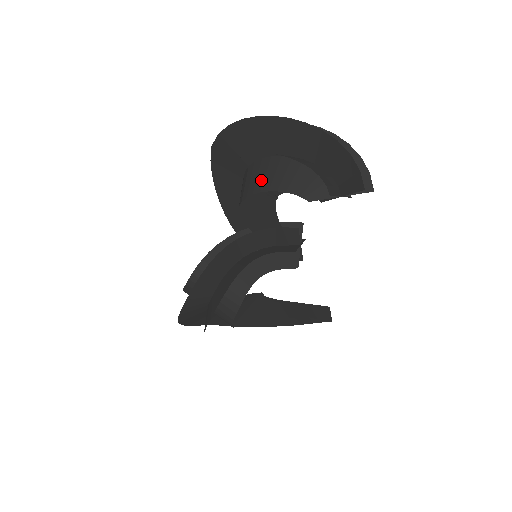
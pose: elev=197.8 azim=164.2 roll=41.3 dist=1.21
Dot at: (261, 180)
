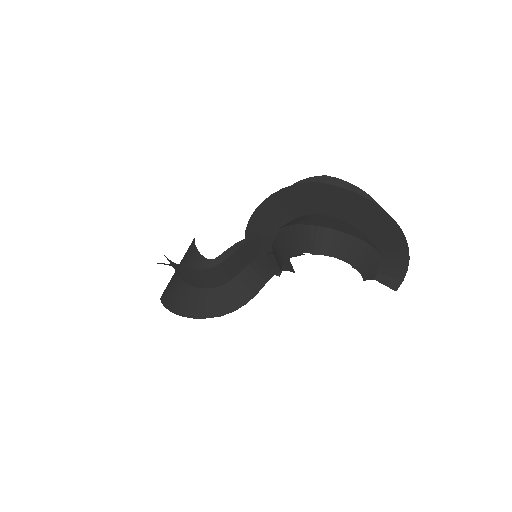
Dot at: (344, 248)
